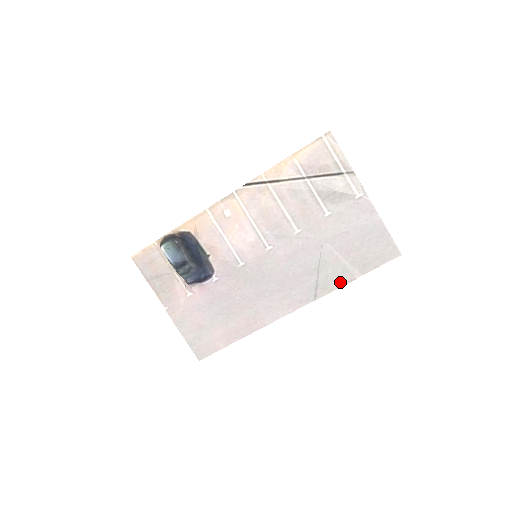
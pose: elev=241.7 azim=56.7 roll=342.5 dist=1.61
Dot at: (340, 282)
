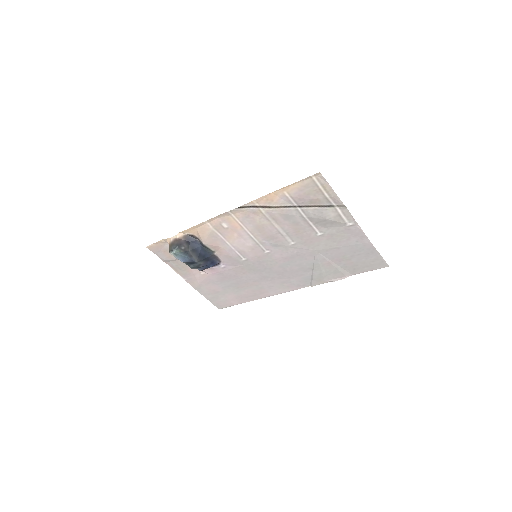
Dot at: (332, 278)
